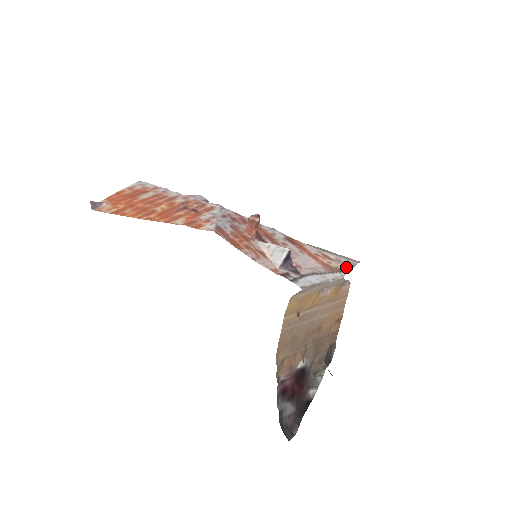
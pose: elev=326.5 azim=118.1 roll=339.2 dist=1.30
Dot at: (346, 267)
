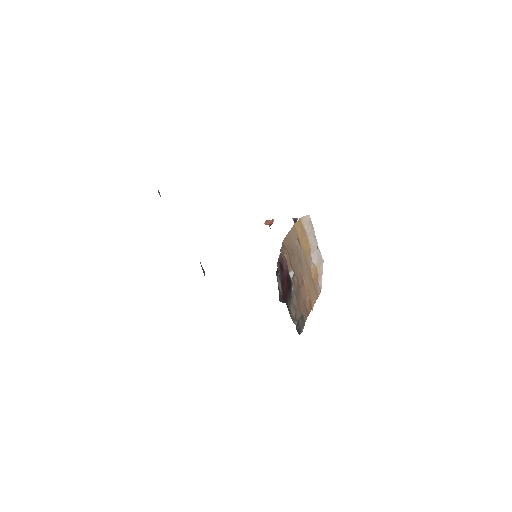
Dot at: occluded
